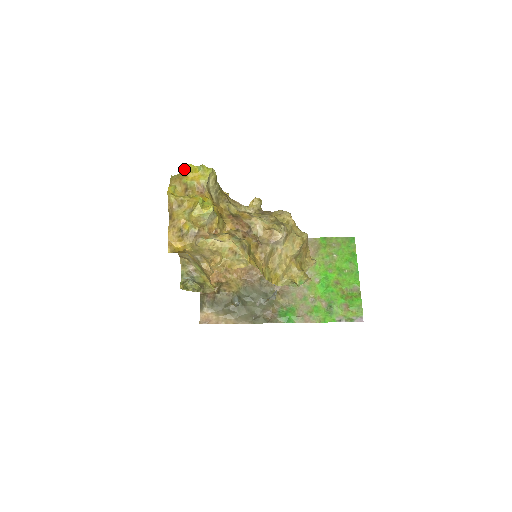
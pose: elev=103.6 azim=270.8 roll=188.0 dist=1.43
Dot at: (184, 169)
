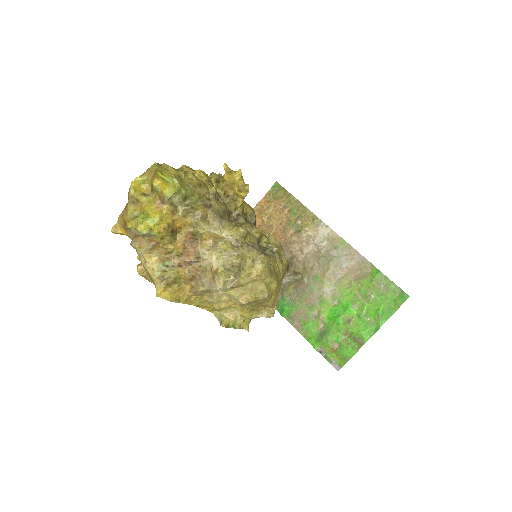
Dot at: (158, 170)
